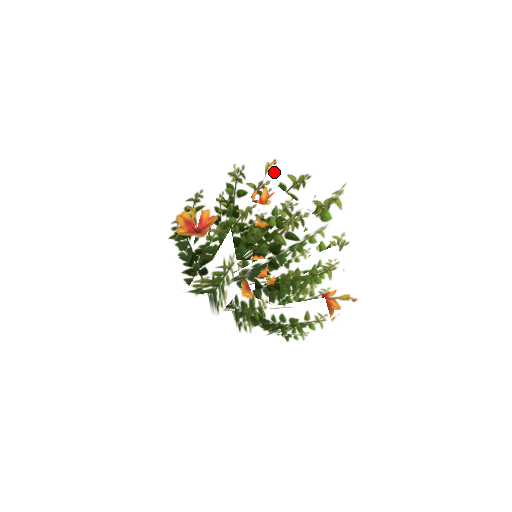
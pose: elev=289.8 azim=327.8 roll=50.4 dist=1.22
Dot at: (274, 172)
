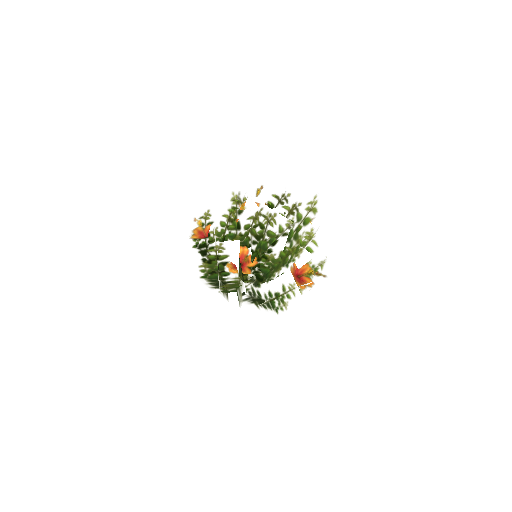
Dot at: (261, 194)
